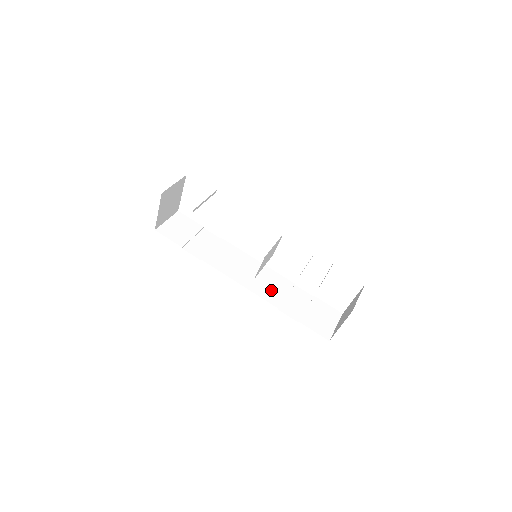
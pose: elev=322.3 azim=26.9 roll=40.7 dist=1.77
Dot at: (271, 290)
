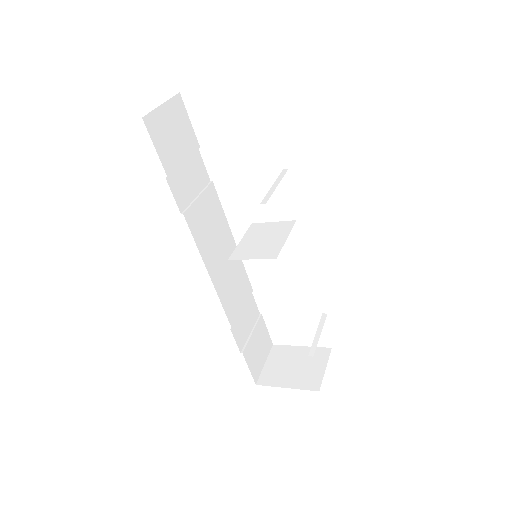
Dot at: (234, 296)
